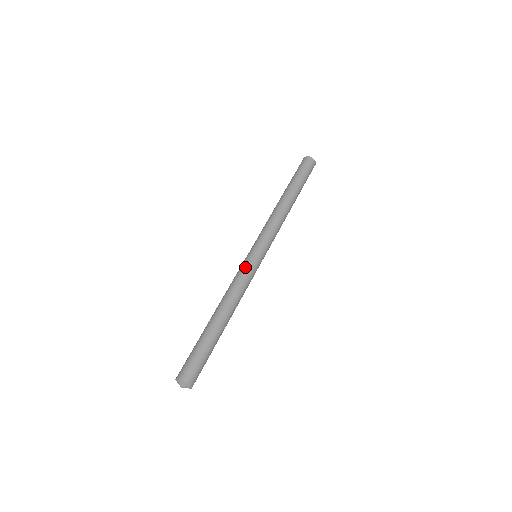
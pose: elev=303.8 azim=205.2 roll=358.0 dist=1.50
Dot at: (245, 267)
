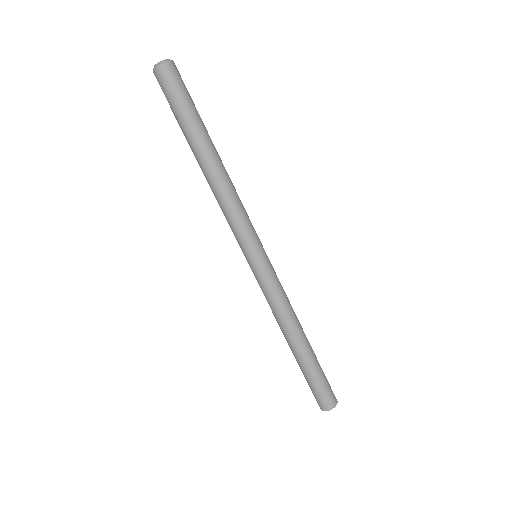
Dot at: (260, 285)
